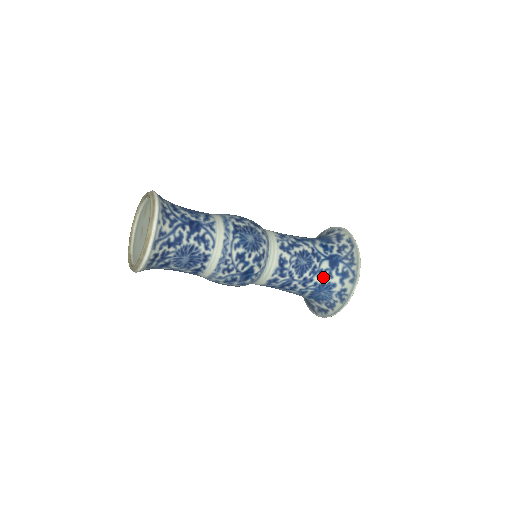
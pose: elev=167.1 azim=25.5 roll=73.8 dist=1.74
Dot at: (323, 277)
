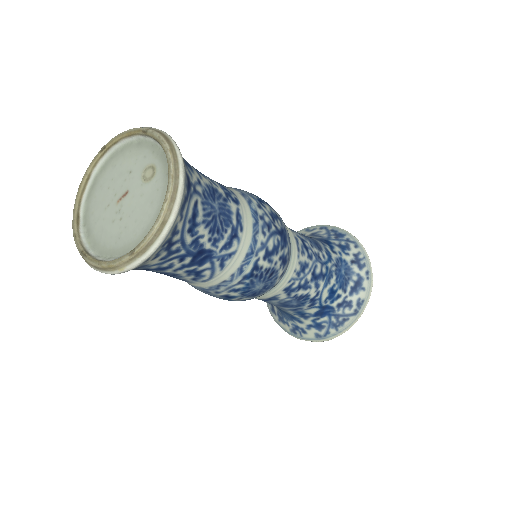
Dot at: (298, 314)
